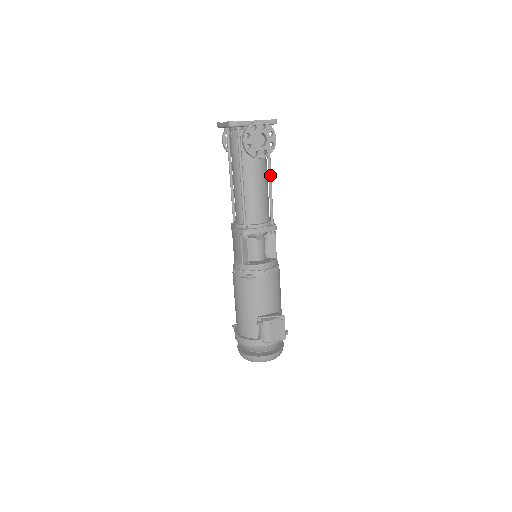
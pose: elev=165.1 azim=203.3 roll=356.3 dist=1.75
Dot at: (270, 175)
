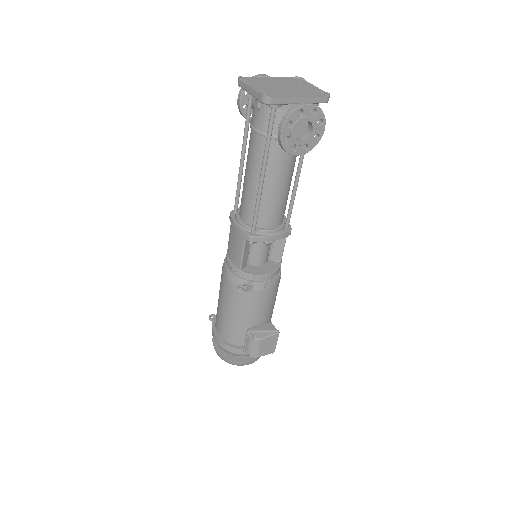
Dot at: (300, 169)
